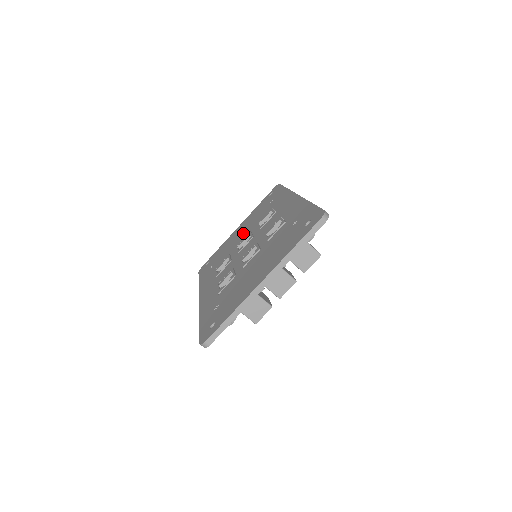
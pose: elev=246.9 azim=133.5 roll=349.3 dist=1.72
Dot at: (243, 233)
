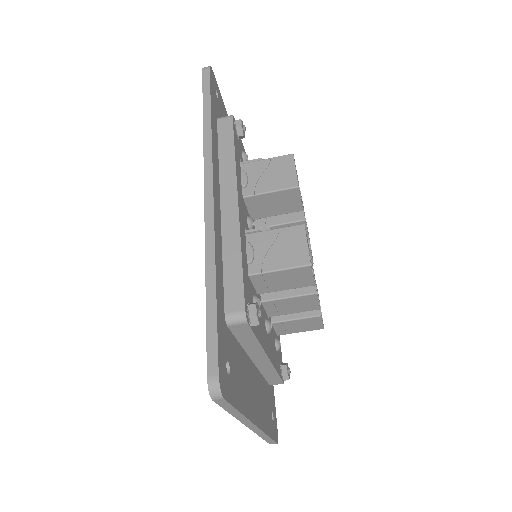
Dot at: occluded
